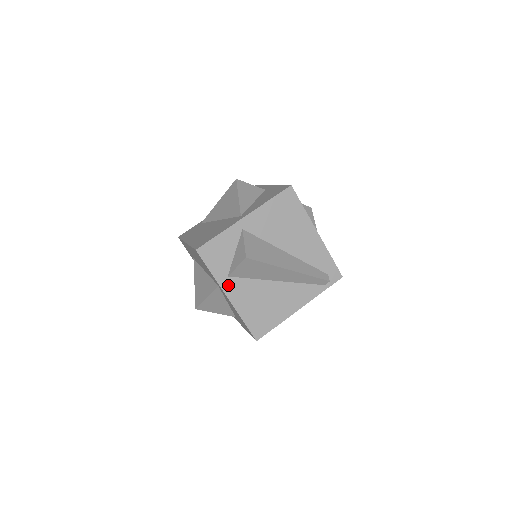
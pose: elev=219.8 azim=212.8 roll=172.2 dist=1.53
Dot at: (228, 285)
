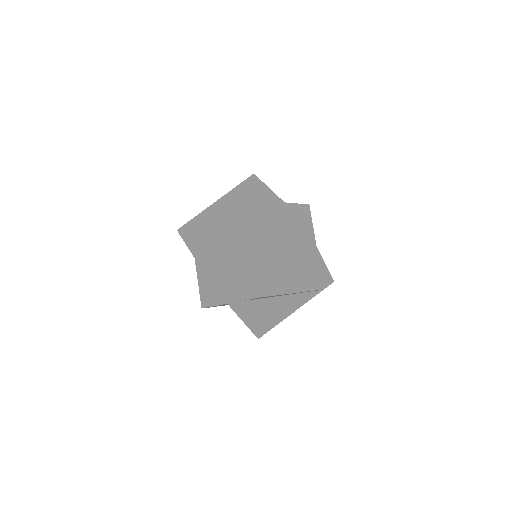
Dot at: (239, 307)
